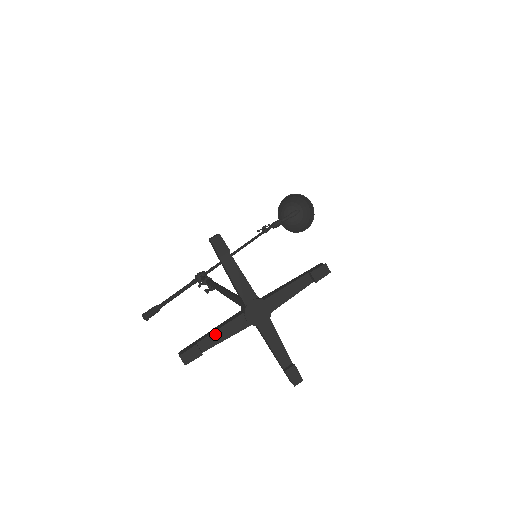
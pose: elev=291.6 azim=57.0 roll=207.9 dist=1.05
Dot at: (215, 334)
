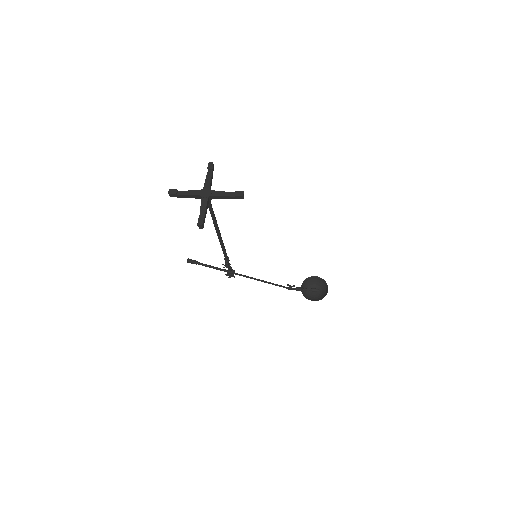
Dot at: (186, 191)
